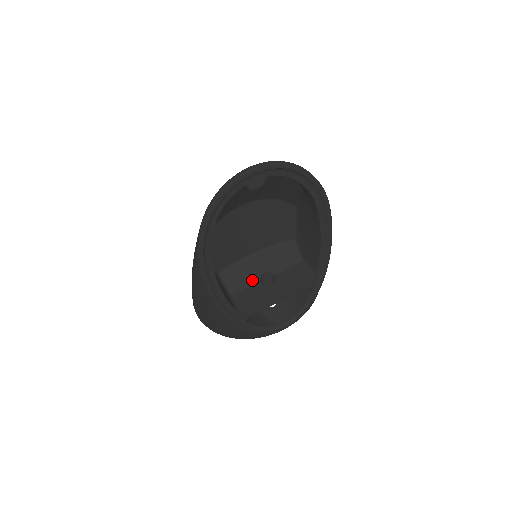
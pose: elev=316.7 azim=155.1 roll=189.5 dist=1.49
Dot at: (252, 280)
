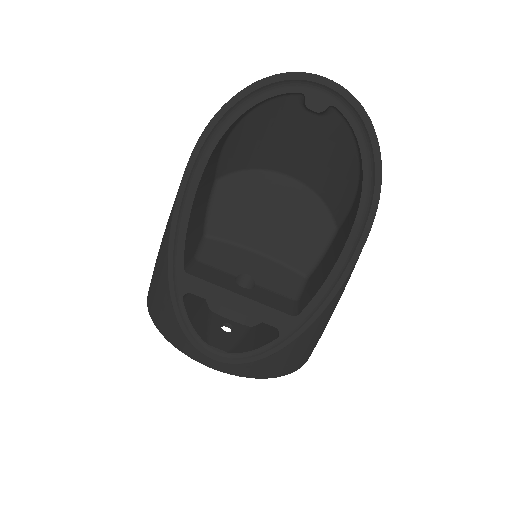
Dot at: (230, 269)
